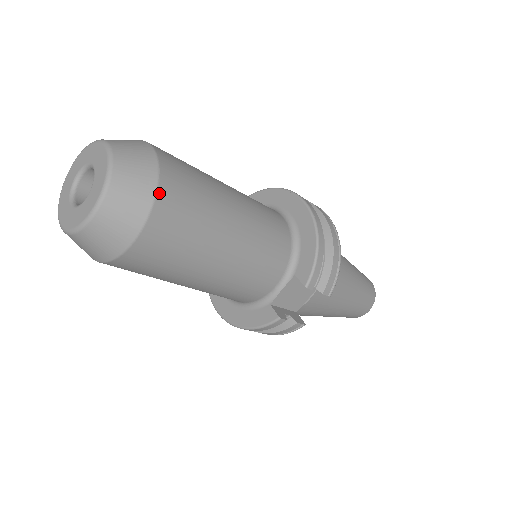
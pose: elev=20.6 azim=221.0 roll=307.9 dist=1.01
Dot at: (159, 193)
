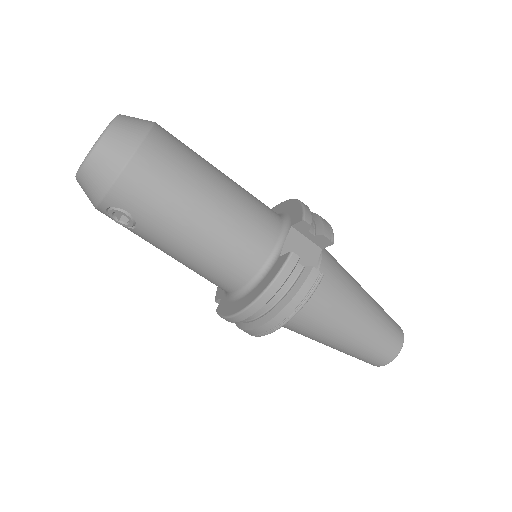
Dot at: (157, 125)
